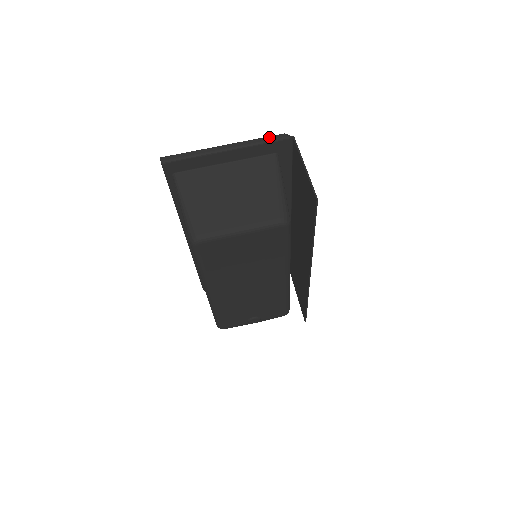
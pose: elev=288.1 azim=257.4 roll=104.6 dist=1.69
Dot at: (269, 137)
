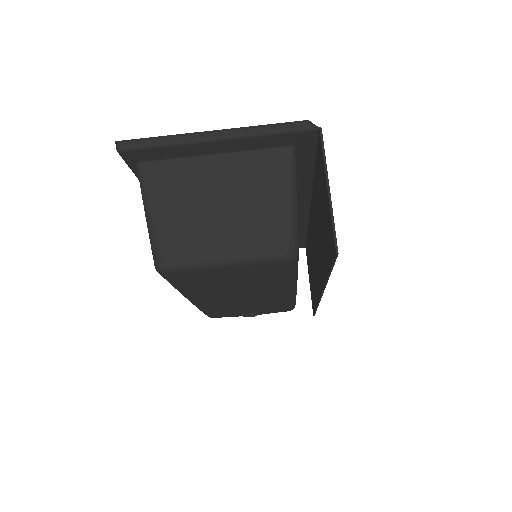
Dot at: (283, 124)
